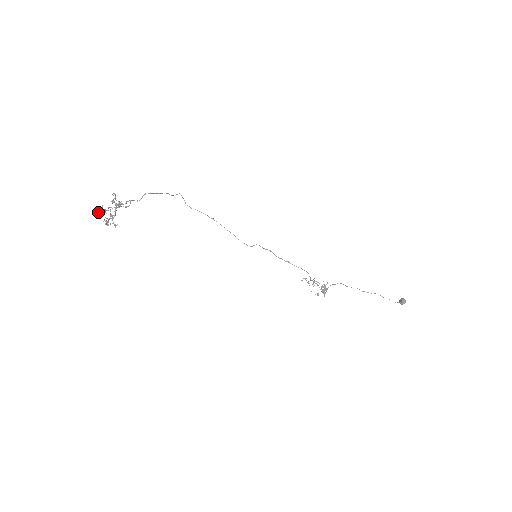
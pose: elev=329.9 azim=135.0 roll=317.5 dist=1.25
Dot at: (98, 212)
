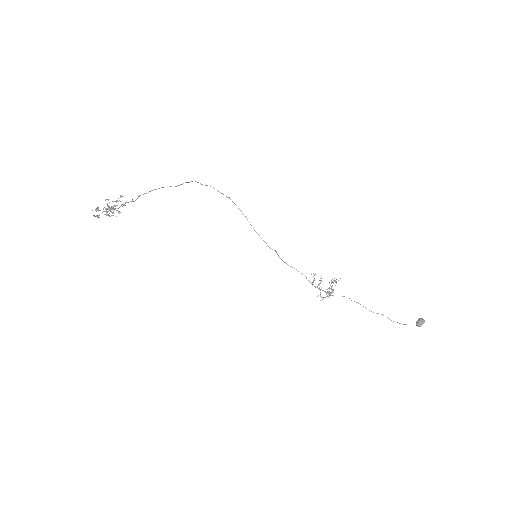
Dot at: (94, 215)
